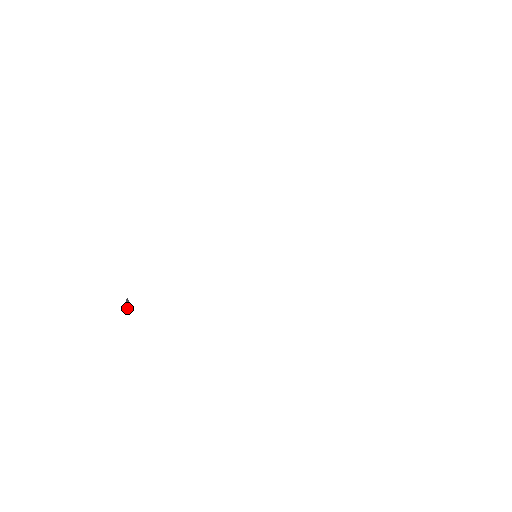
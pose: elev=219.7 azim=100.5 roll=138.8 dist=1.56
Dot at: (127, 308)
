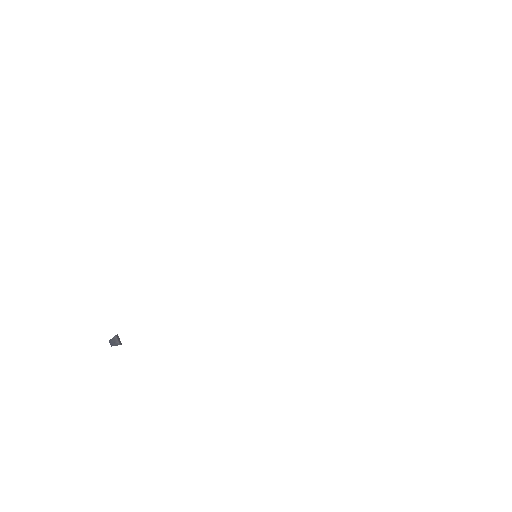
Dot at: (113, 345)
